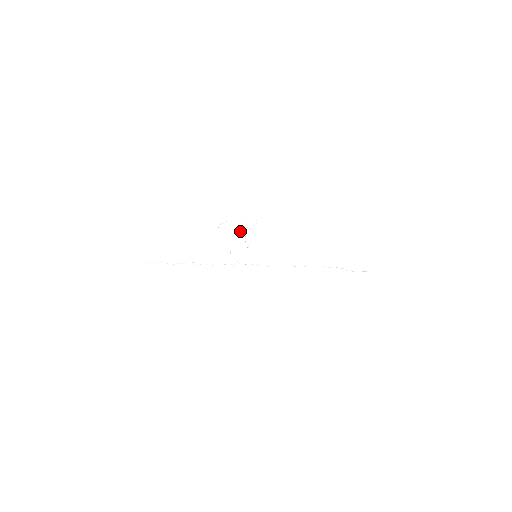
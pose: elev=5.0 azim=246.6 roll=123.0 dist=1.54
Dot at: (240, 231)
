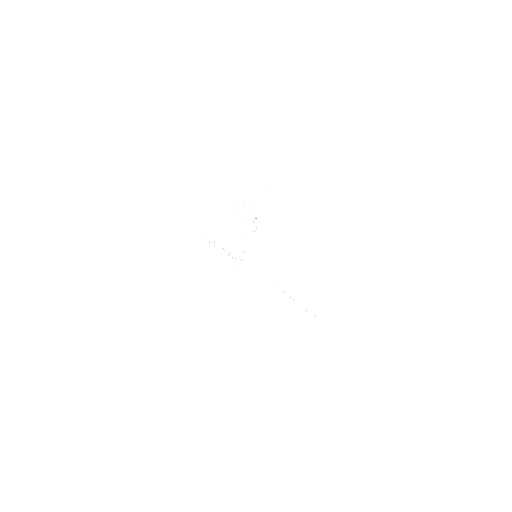
Dot at: (247, 220)
